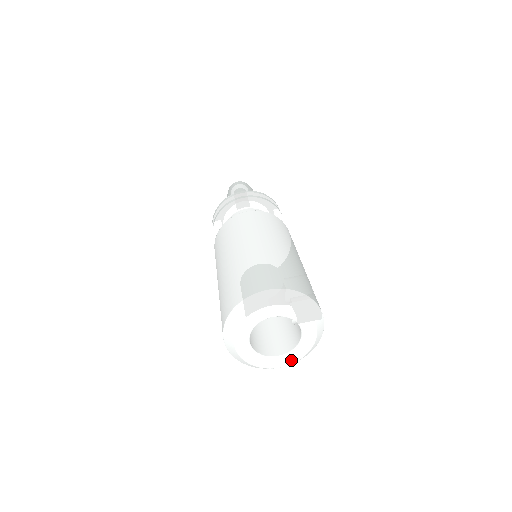
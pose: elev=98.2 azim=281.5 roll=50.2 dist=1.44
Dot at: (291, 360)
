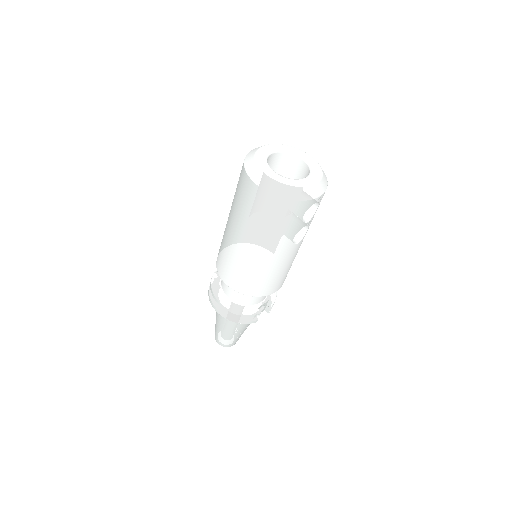
Dot at: (277, 179)
